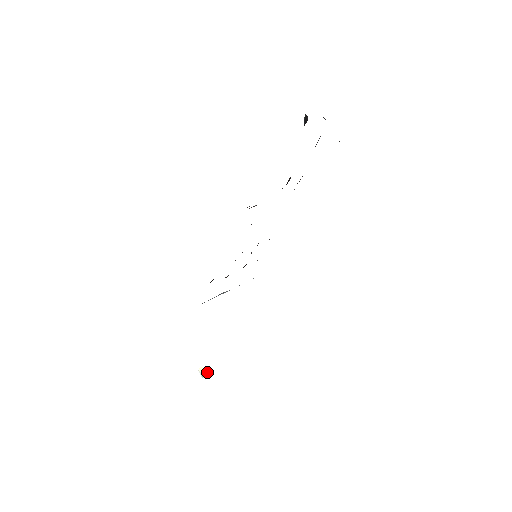
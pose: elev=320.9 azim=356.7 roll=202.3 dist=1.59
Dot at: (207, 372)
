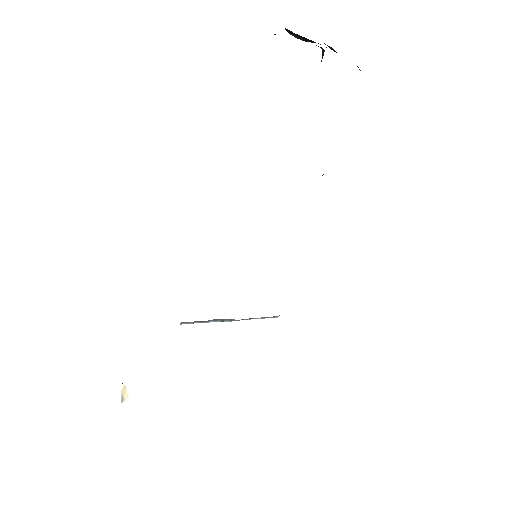
Dot at: (127, 392)
